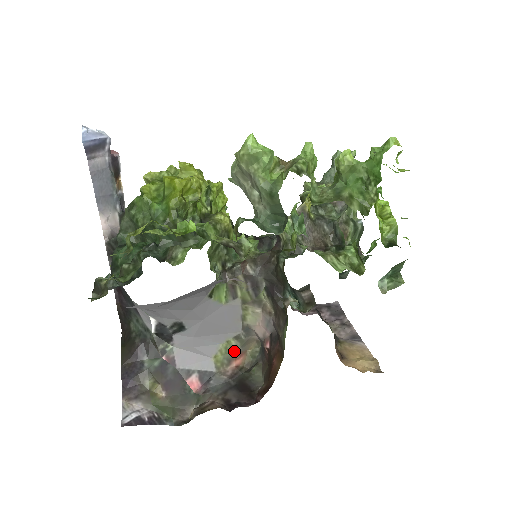
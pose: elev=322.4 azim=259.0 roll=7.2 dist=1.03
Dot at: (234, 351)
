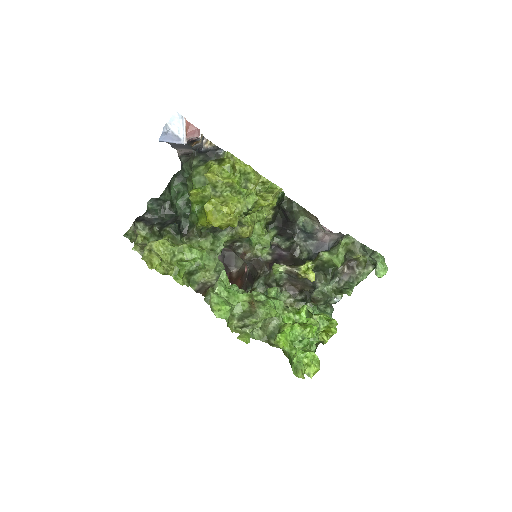
Dot at: occluded
